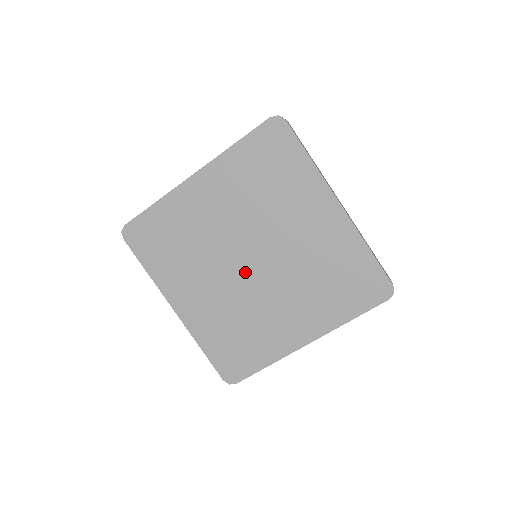
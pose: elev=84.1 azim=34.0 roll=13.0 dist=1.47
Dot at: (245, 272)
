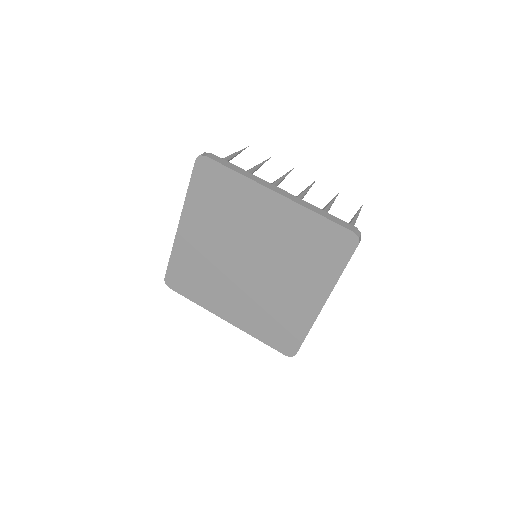
Dot at: (250, 274)
